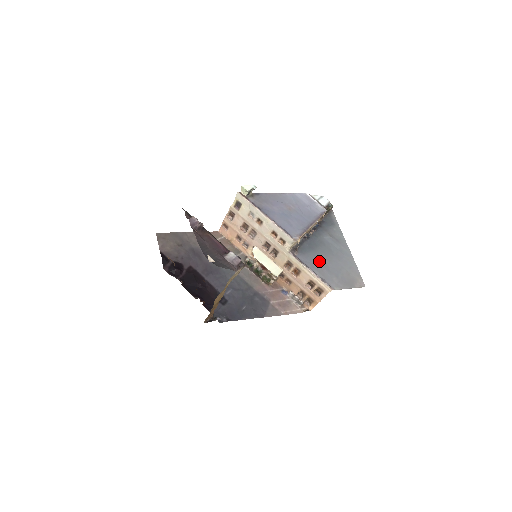
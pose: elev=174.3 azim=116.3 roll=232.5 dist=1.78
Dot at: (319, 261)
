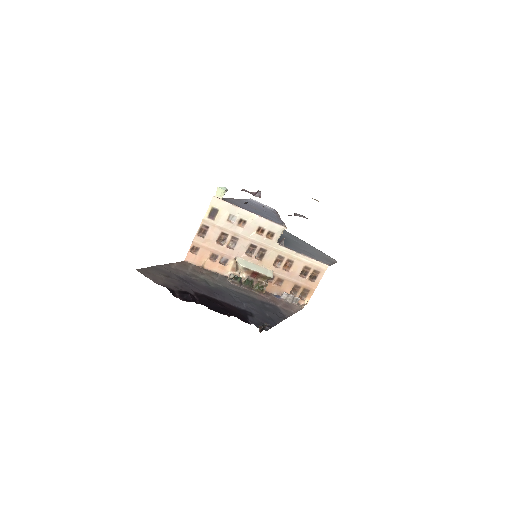
Dot at: (299, 249)
